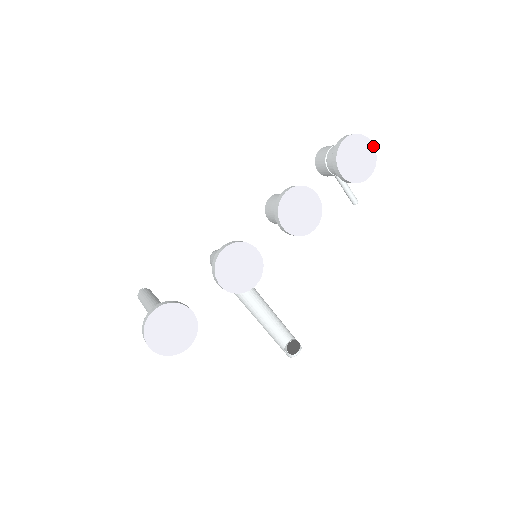
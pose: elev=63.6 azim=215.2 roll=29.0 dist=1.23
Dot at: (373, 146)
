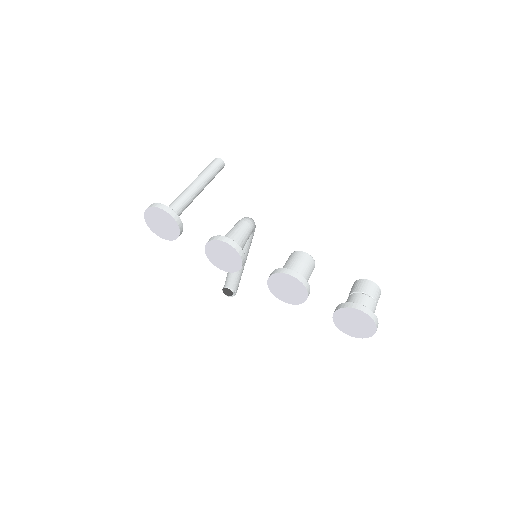
Dot at: (373, 334)
